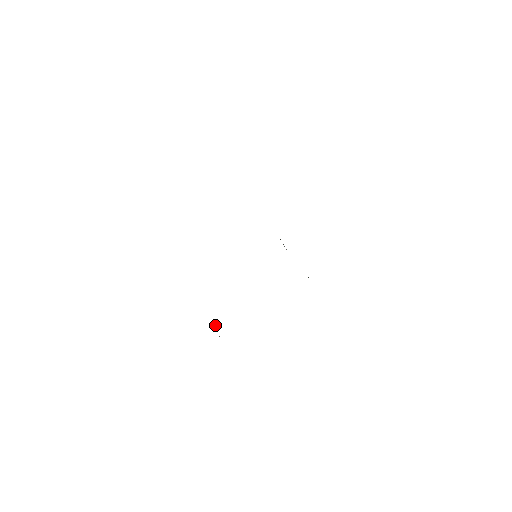
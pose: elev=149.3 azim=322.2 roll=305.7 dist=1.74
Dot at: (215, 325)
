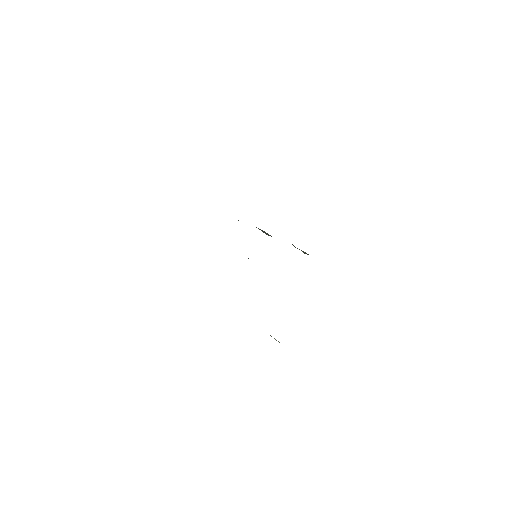
Dot at: (271, 336)
